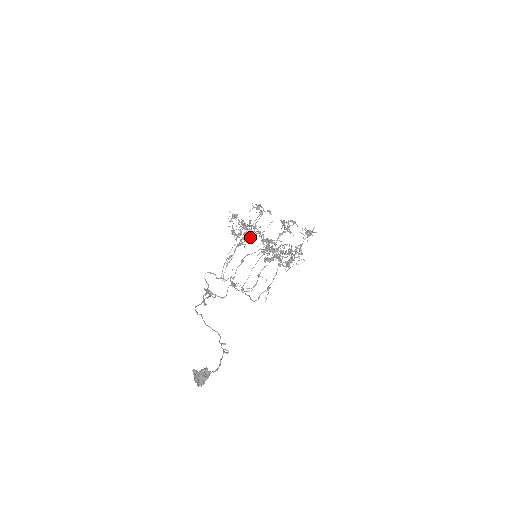
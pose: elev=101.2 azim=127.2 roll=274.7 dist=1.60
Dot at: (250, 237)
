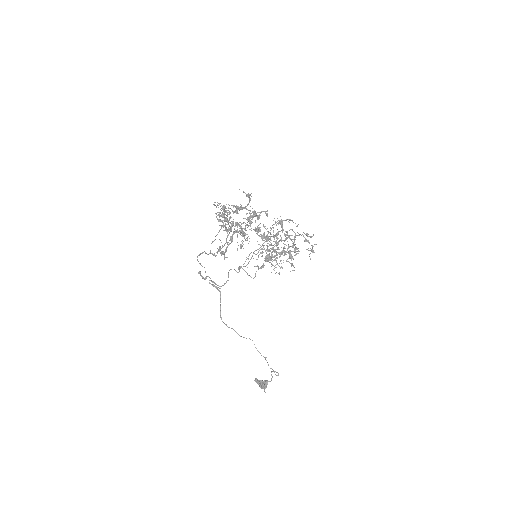
Dot at: occluded
